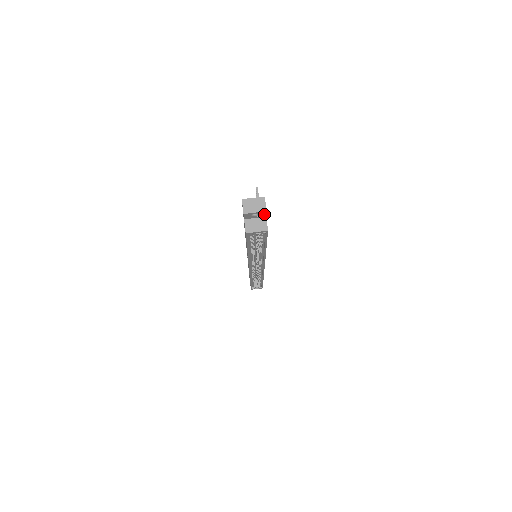
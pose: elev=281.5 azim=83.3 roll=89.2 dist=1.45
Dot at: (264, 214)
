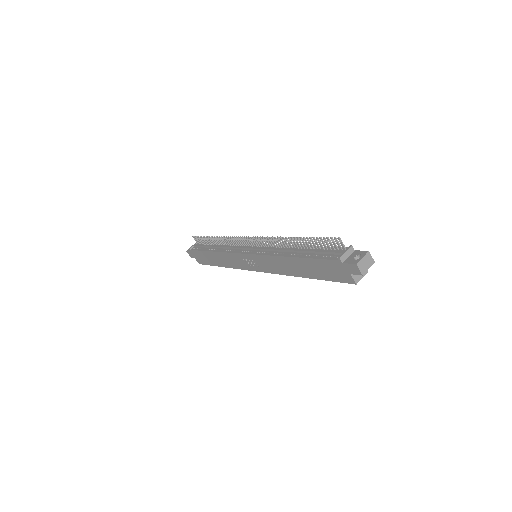
Dot at: occluded
